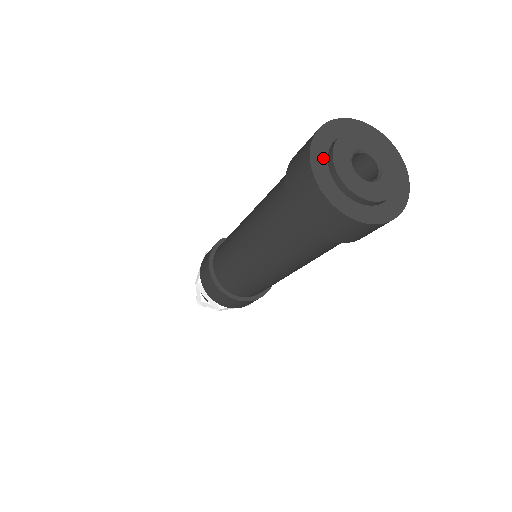
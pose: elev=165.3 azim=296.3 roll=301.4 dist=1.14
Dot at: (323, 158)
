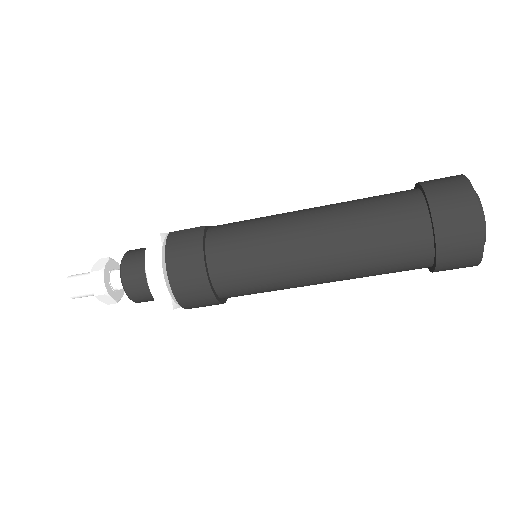
Dot at: occluded
